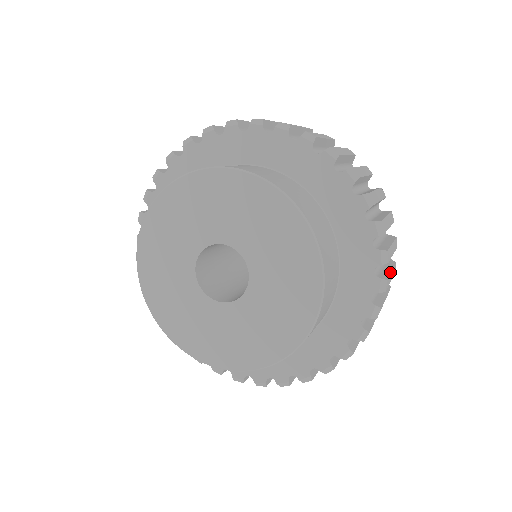
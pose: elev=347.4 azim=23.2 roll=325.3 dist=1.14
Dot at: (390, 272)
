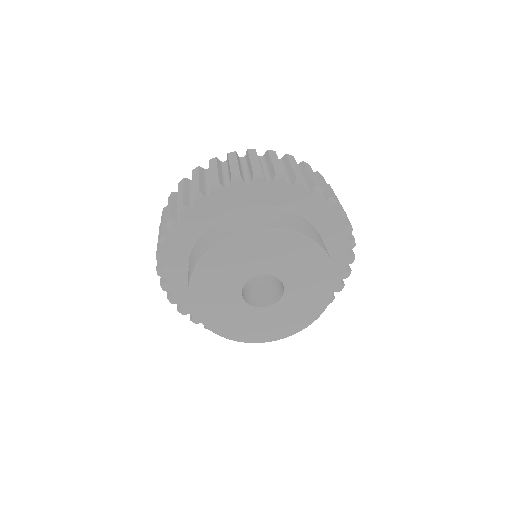
Dot at: occluded
